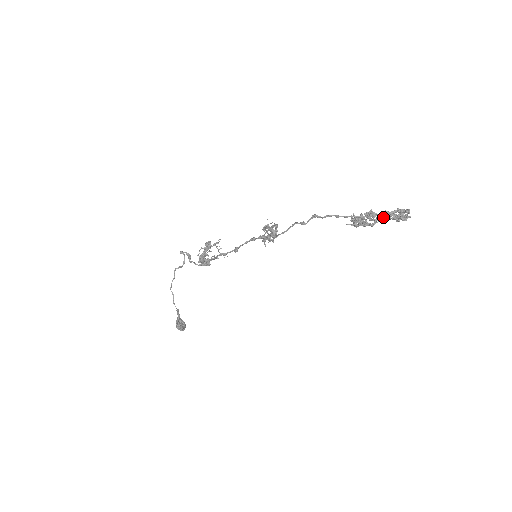
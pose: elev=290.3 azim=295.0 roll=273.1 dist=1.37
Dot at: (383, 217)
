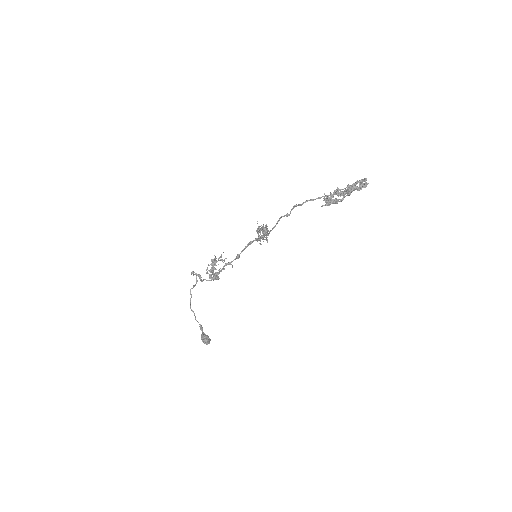
Dot at: (348, 190)
